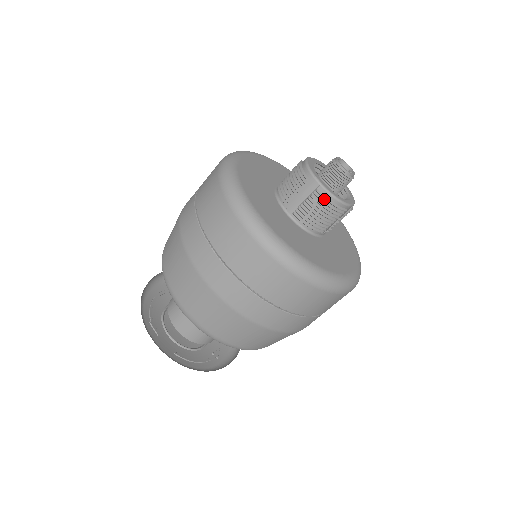
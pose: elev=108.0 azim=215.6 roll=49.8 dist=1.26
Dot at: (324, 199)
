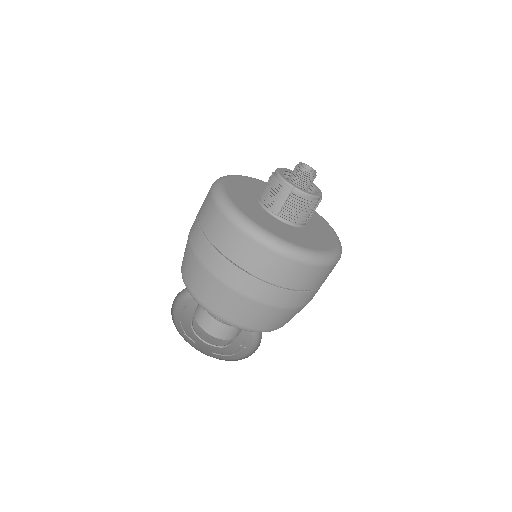
Dot at: (299, 198)
